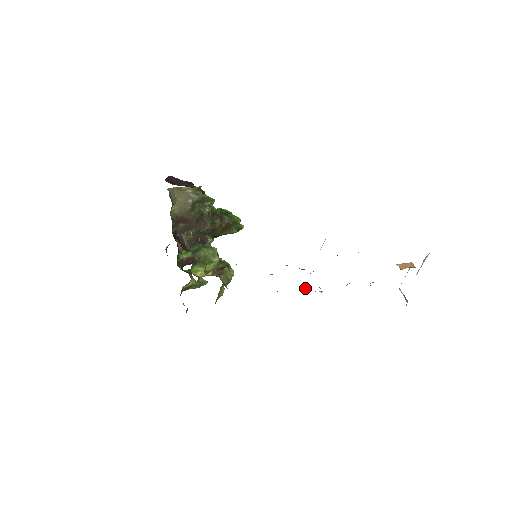
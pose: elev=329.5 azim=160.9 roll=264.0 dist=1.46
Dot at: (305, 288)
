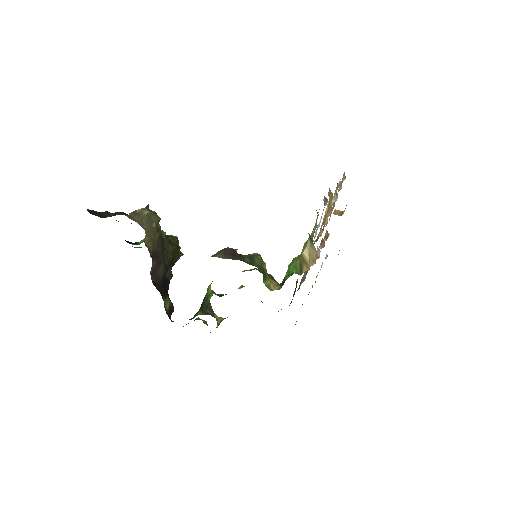
Dot at: occluded
